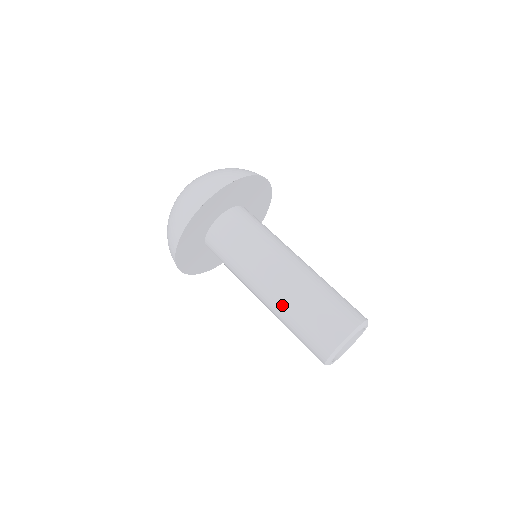
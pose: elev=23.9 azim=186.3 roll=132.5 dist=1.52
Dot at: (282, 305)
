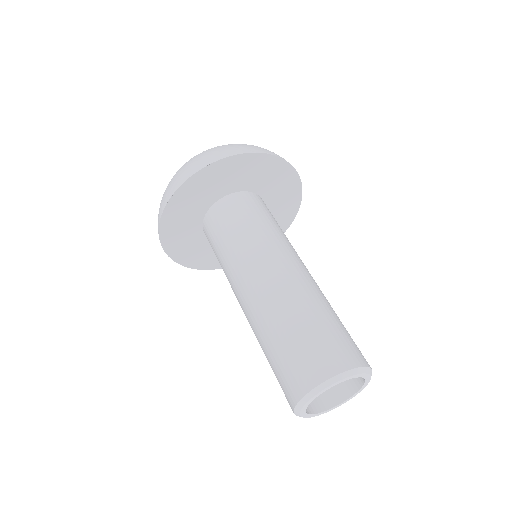
Dot at: (254, 327)
